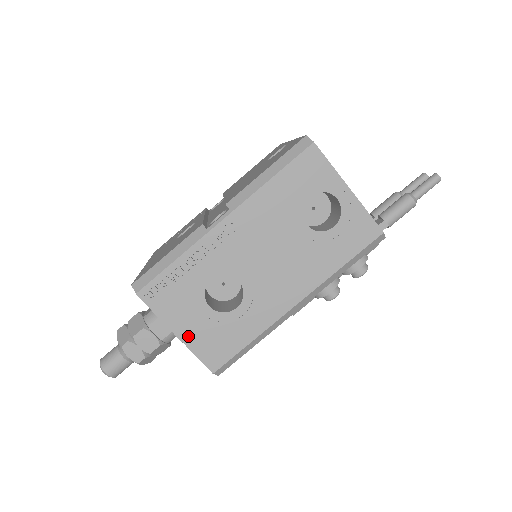
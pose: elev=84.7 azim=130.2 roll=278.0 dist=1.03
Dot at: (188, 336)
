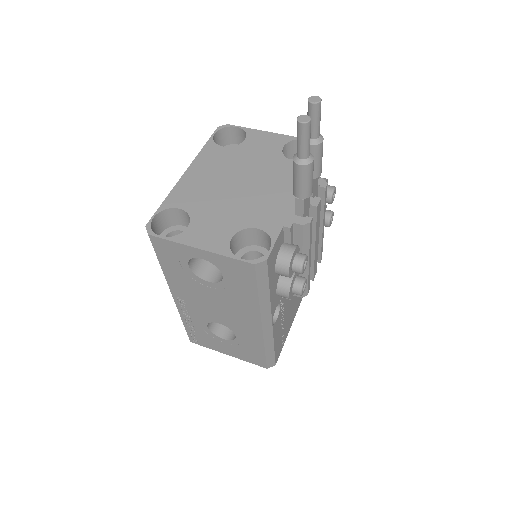
Dot at: (233, 354)
